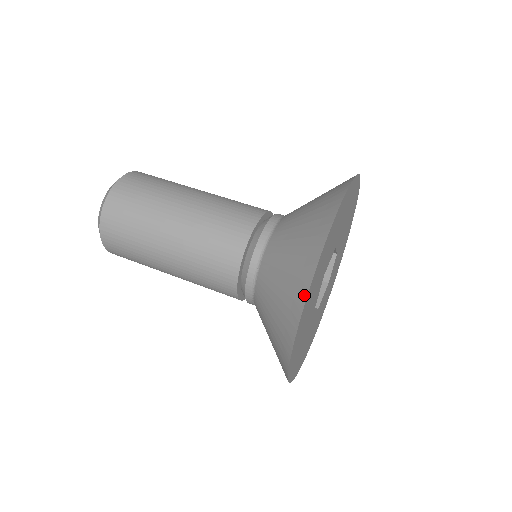
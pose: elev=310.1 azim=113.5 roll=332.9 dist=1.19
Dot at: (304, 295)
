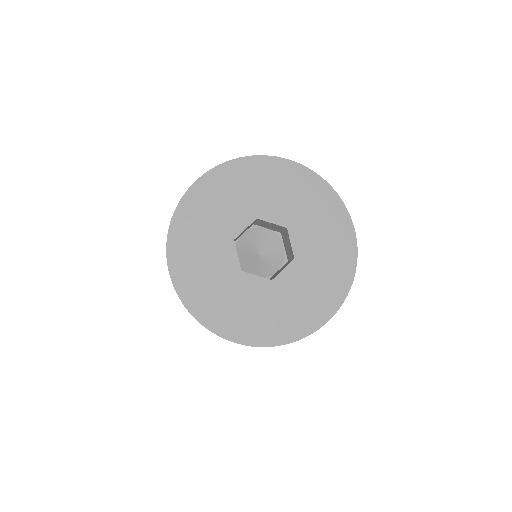
Dot at: (169, 244)
